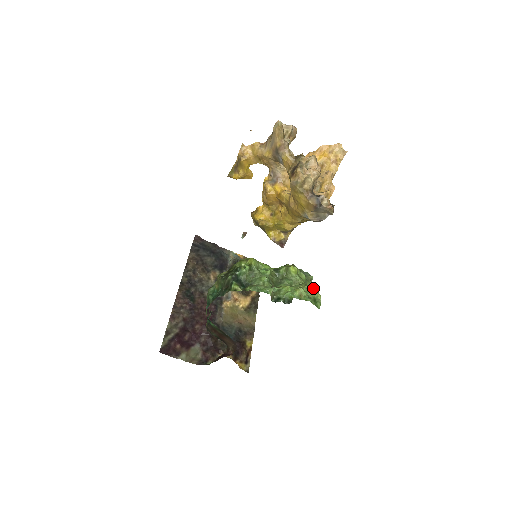
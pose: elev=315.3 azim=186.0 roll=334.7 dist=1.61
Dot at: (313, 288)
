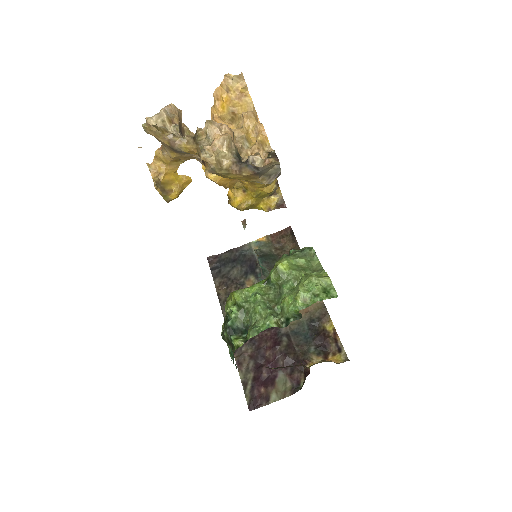
Dot at: (314, 277)
